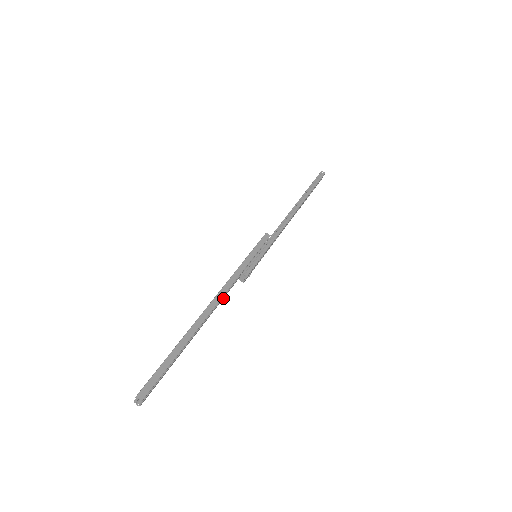
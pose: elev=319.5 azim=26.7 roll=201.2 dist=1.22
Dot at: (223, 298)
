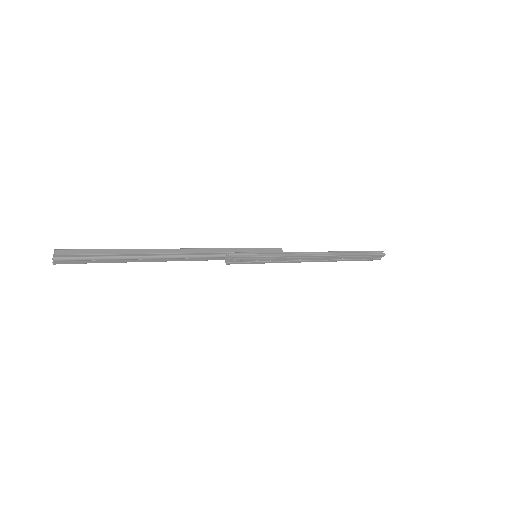
Dot at: (197, 260)
